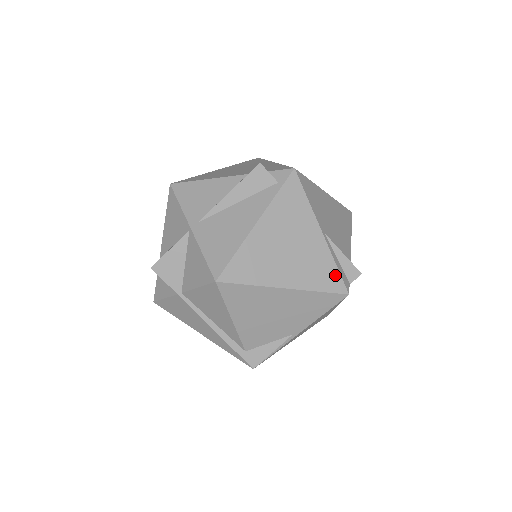
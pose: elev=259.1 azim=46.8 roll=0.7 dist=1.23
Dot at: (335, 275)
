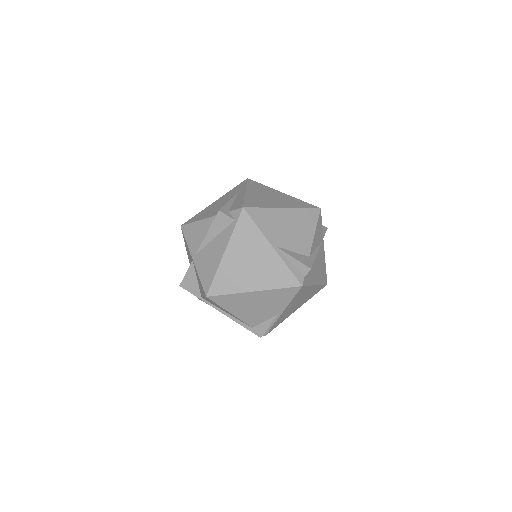
Dot at: (289, 275)
